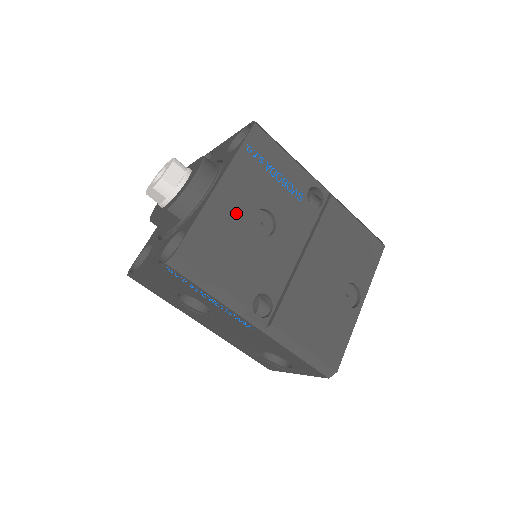
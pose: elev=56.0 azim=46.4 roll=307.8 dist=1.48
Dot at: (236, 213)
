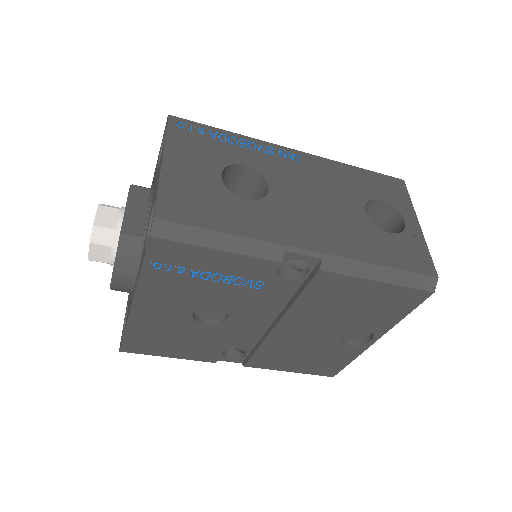
Dot at: (169, 318)
